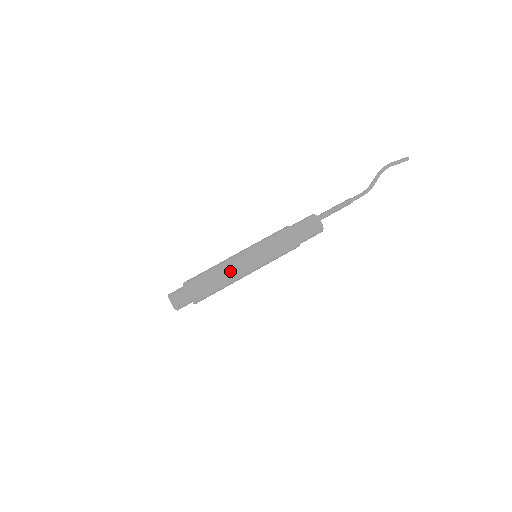
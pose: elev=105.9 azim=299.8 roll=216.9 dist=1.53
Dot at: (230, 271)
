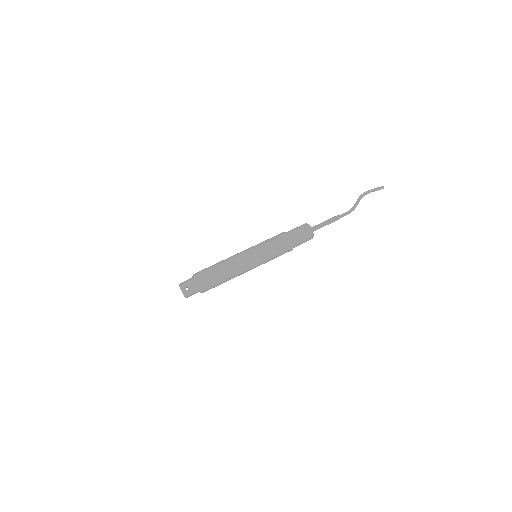
Dot at: (231, 261)
